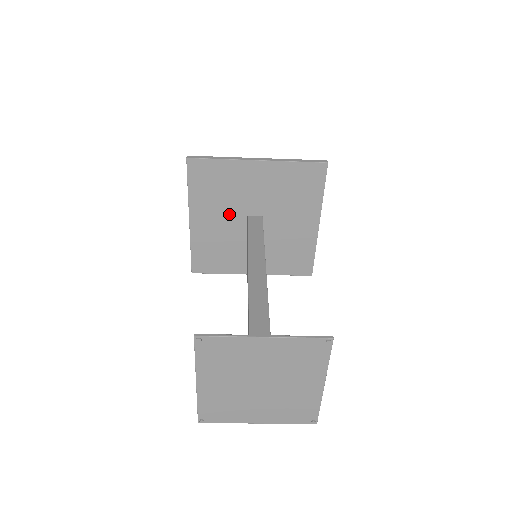
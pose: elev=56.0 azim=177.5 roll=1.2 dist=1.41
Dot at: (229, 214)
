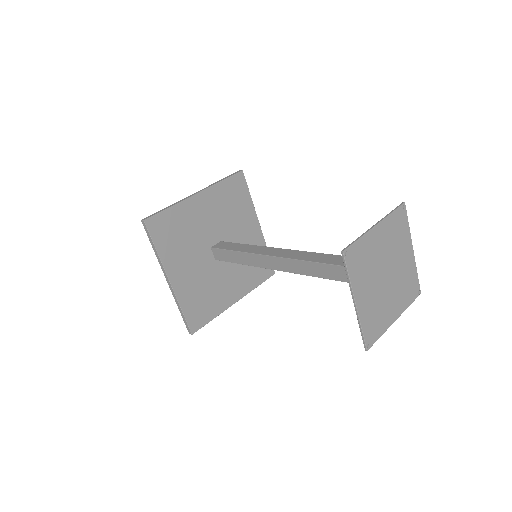
Dot at: (197, 255)
